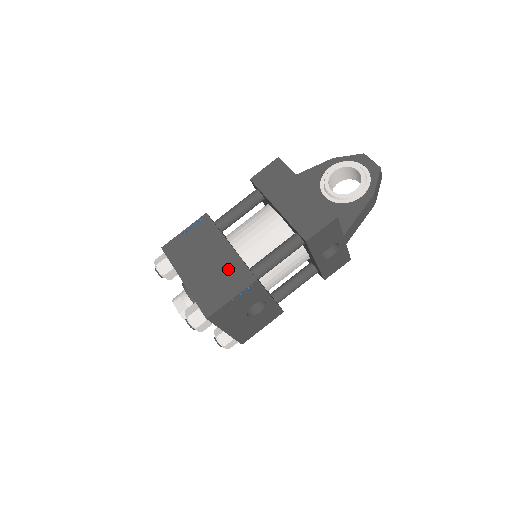
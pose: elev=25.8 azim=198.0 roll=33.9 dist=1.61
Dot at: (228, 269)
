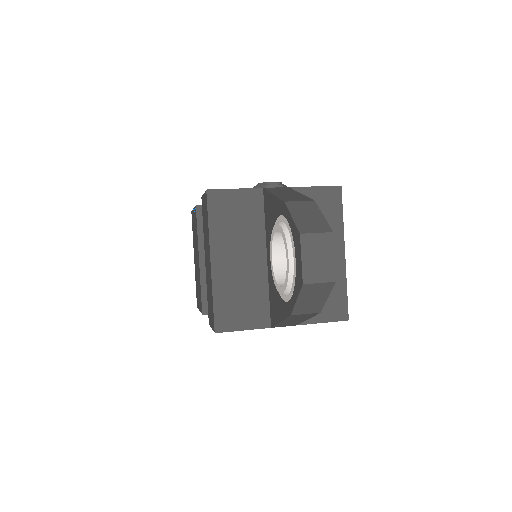
Dot at: occluded
